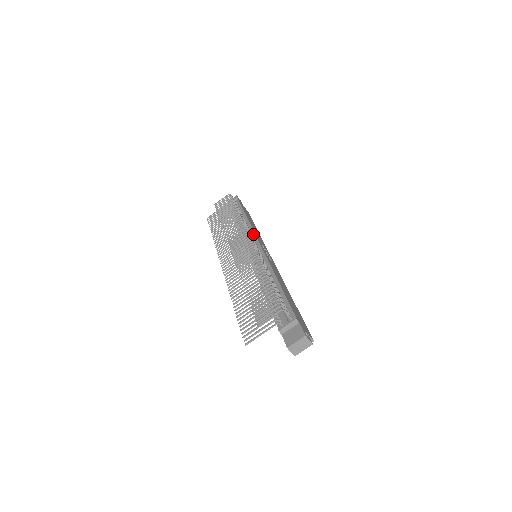
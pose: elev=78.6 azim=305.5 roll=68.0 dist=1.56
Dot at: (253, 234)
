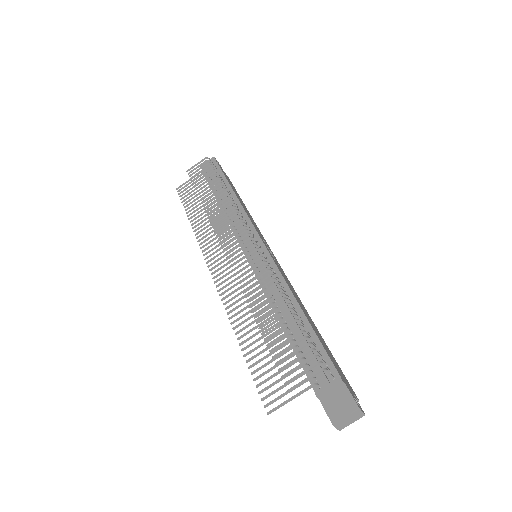
Dot at: (249, 223)
